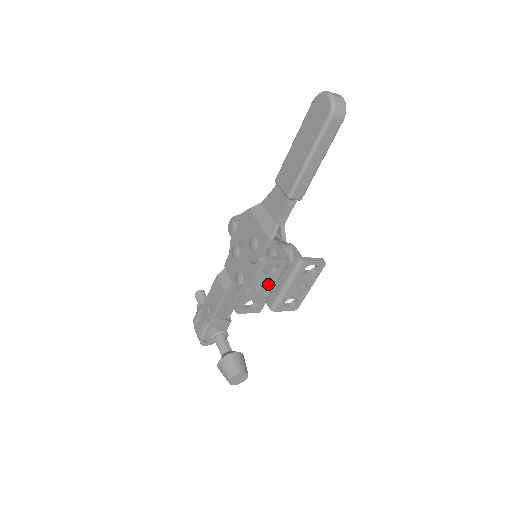
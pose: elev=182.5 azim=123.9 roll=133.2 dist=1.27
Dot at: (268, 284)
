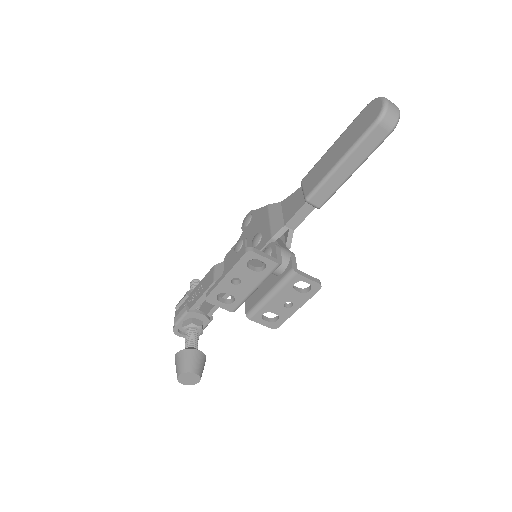
Dot at: (249, 282)
